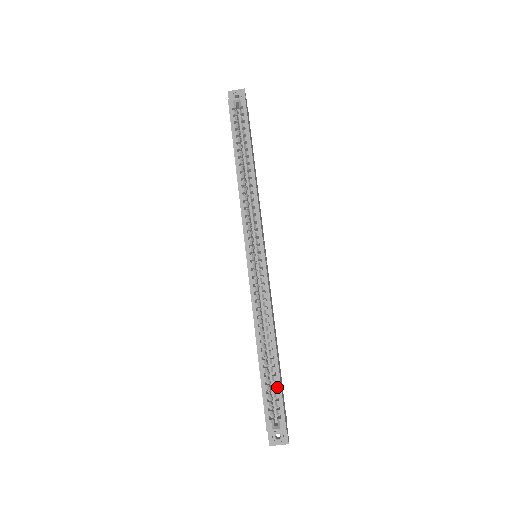
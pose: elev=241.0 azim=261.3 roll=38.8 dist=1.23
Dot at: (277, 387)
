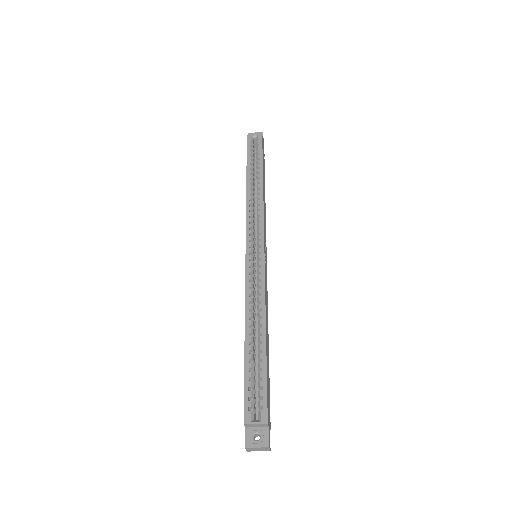
Dot at: (262, 374)
